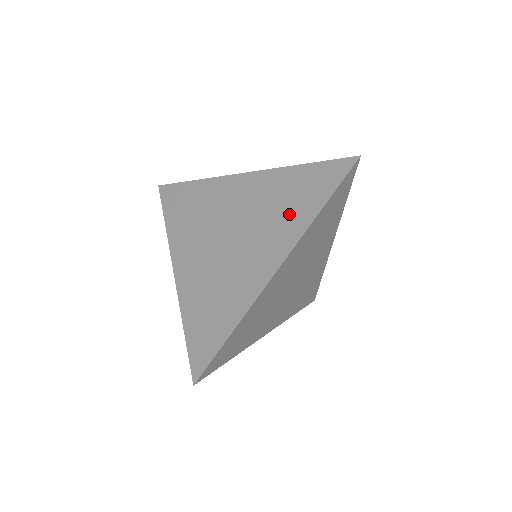
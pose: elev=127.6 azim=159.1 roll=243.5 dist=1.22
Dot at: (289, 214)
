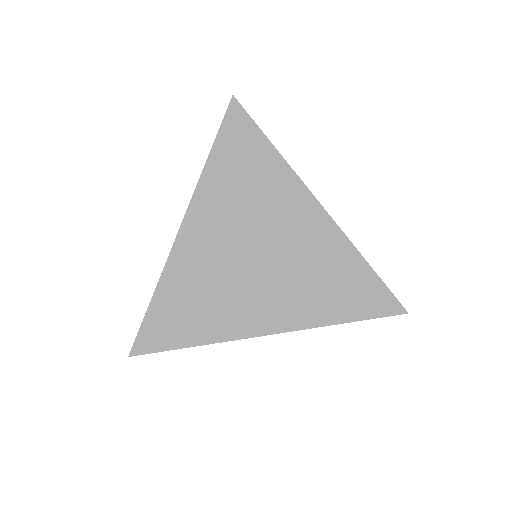
Dot at: (318, 297)
